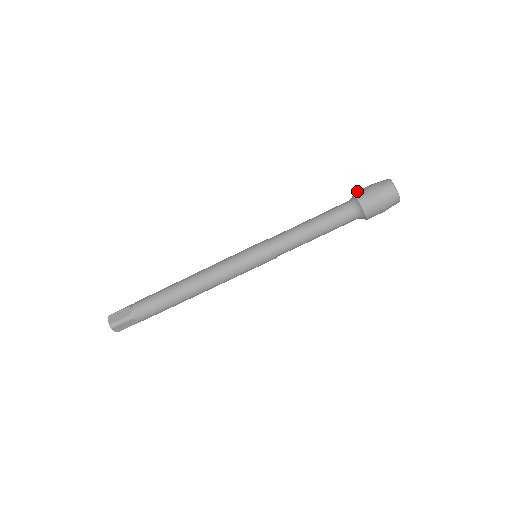
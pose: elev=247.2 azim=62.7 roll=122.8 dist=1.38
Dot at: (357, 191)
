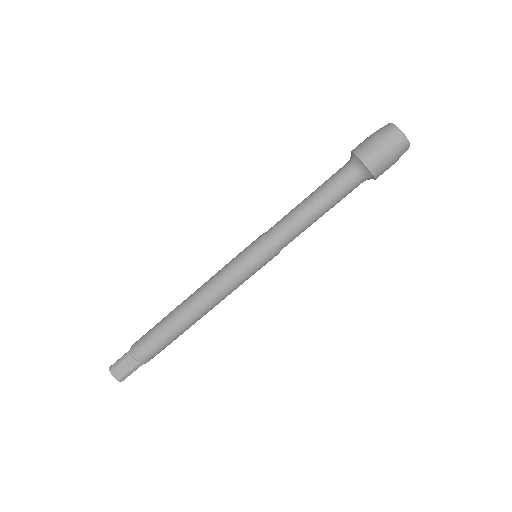
Dot at: (360, 153)
